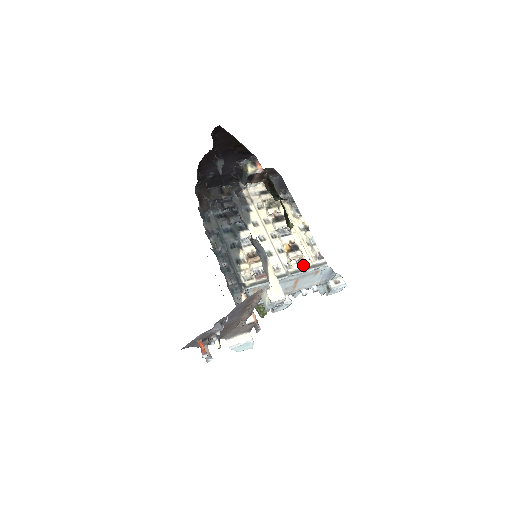
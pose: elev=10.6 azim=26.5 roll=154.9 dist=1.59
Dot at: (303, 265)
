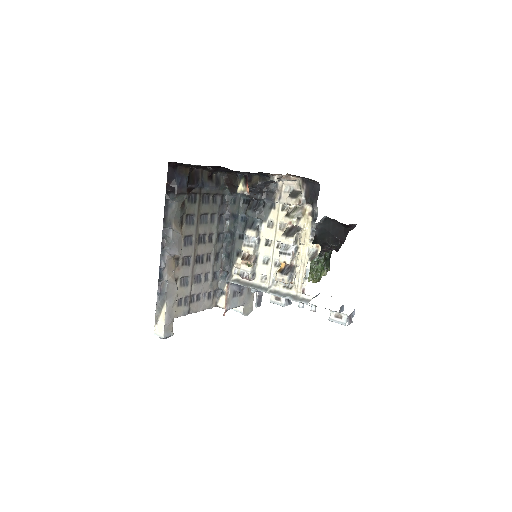
Dot at: (288, 289)
